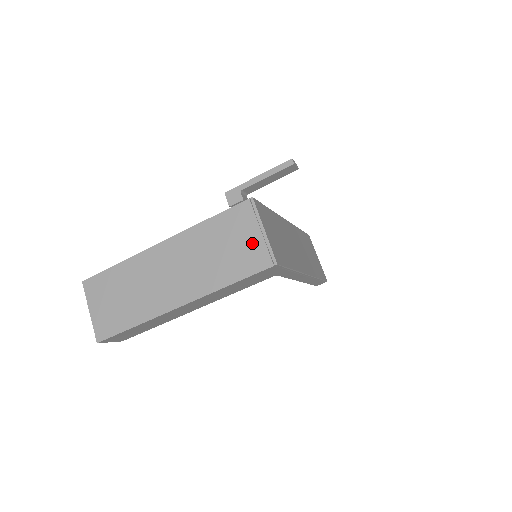
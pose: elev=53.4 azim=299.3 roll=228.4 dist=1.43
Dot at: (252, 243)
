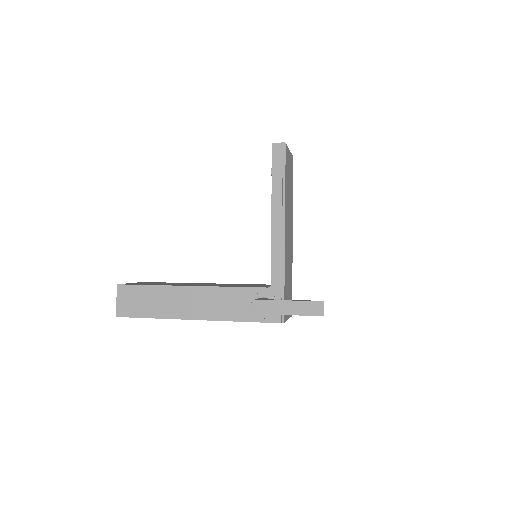
Dot at: occluded
